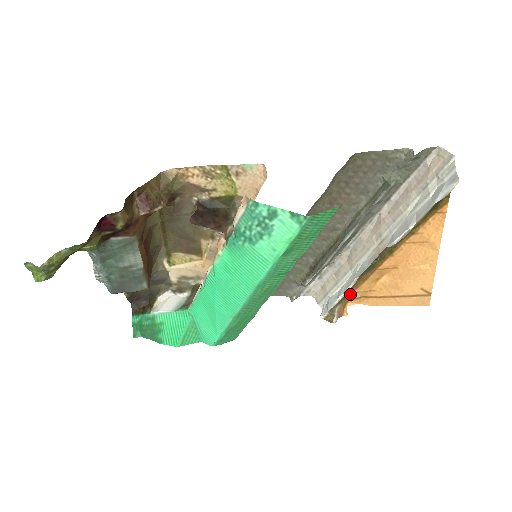
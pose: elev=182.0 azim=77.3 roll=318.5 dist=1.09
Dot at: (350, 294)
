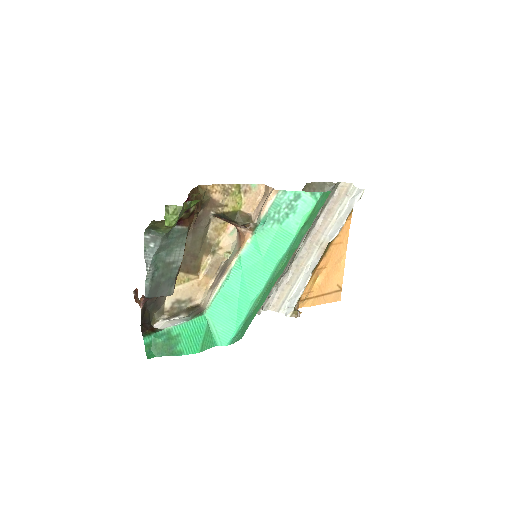
Dot at: occluded
